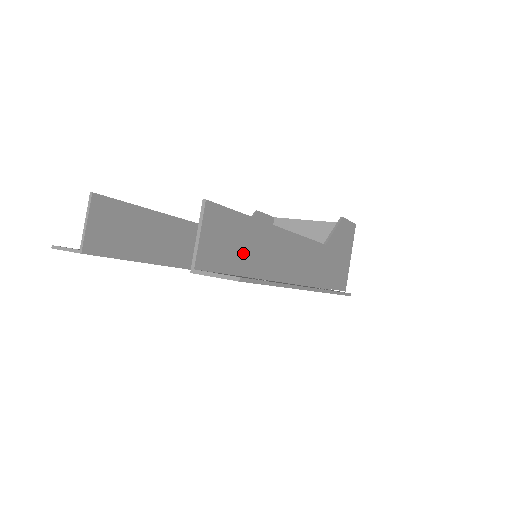
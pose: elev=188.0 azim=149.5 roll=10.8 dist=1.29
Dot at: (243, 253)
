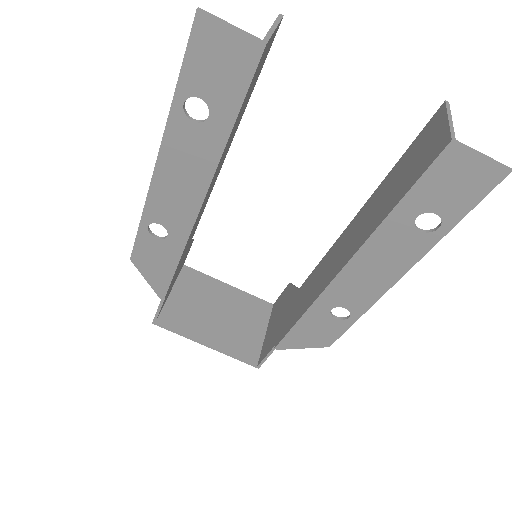
Dot at: occluded
